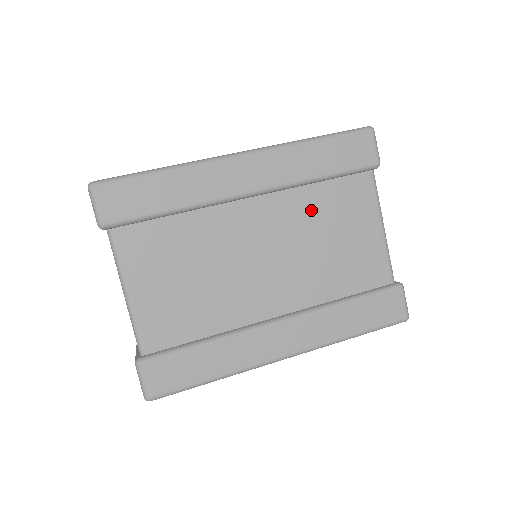
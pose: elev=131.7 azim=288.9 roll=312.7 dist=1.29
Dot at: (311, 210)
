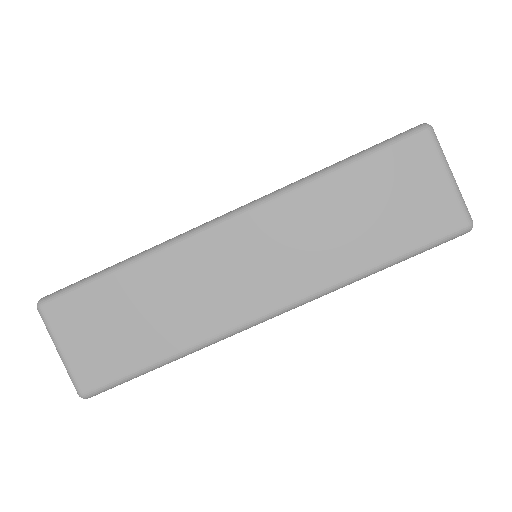
Dot at: occluded
